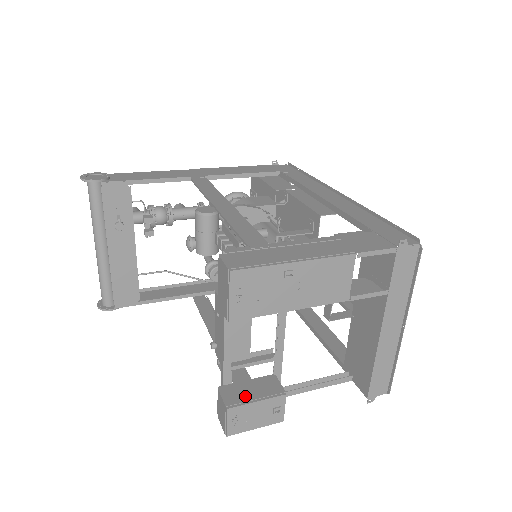
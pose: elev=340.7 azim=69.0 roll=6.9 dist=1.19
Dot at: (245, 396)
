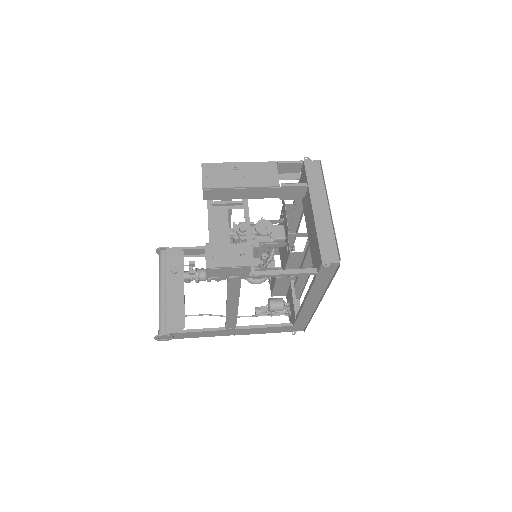
Dot at: occluded
